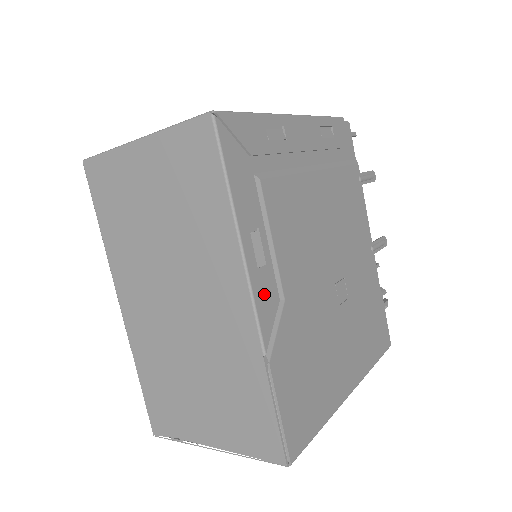
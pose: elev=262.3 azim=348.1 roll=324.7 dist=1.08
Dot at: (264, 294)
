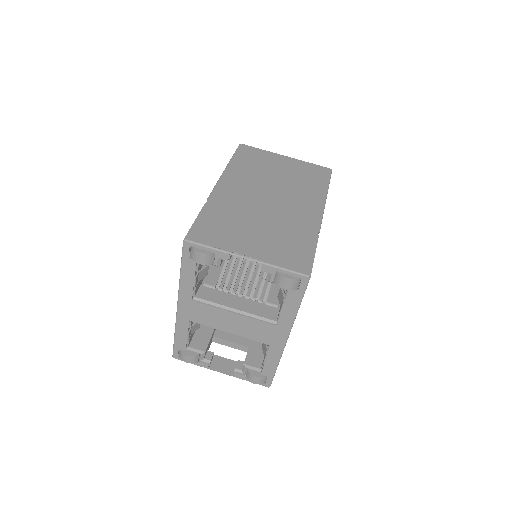
Dot at: occluded
